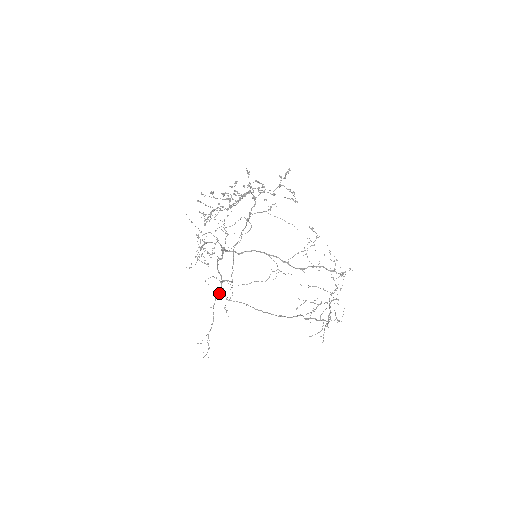
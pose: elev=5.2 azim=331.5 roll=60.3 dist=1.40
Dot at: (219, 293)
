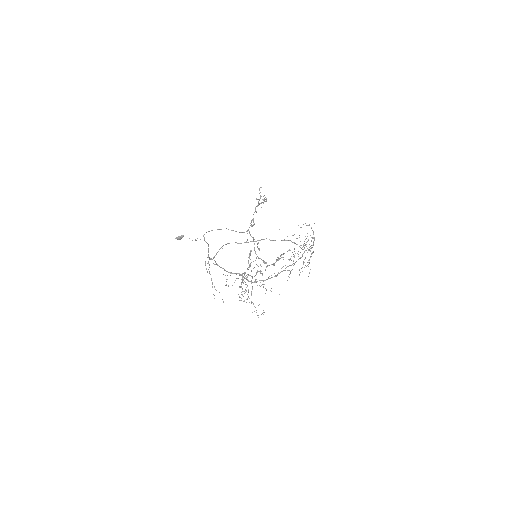
Dot at: occluded
